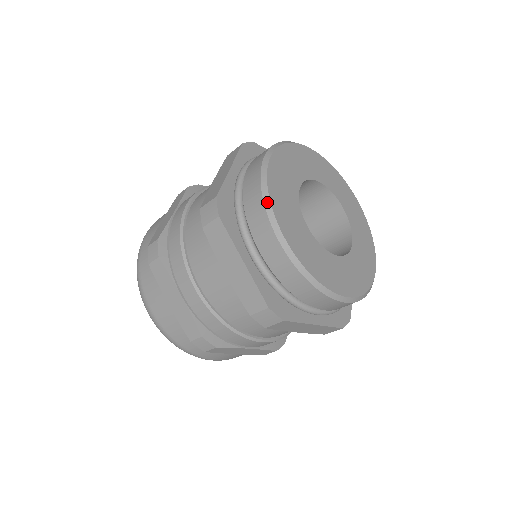
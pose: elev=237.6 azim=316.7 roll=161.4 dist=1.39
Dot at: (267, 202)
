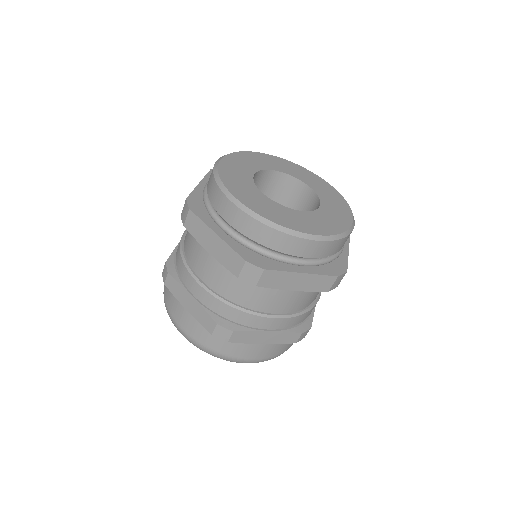
Dot at: (219, 182)
